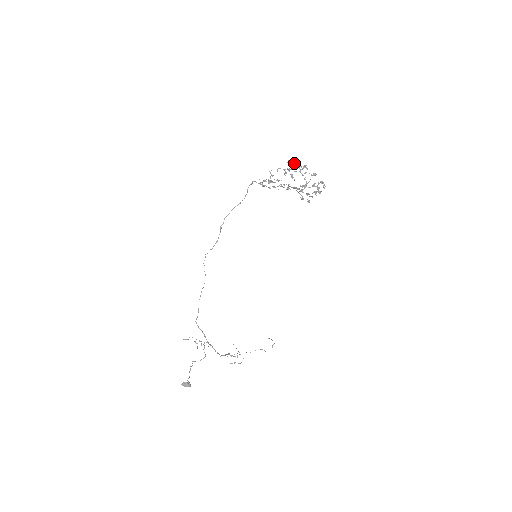
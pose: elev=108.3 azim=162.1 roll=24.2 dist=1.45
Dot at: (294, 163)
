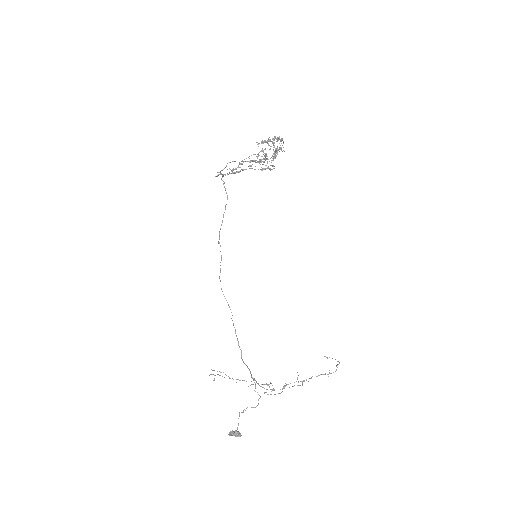
Dot at: (263, 141)
